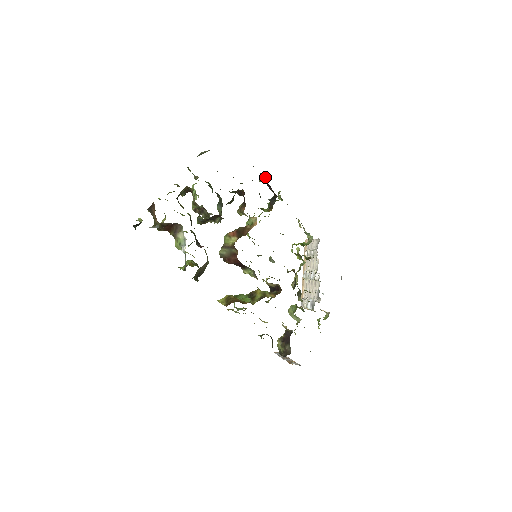
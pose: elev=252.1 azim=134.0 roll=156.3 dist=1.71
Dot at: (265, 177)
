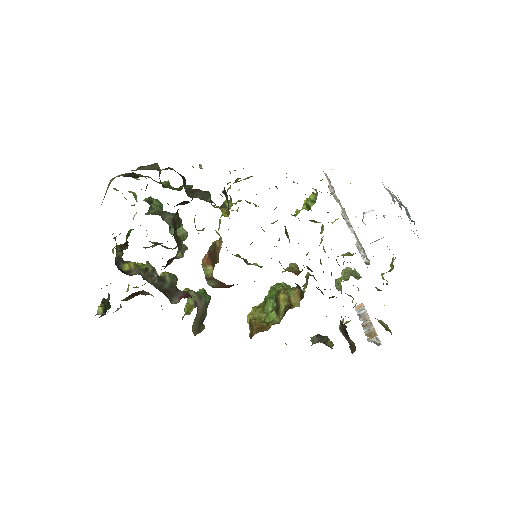
Dot at: occluded
